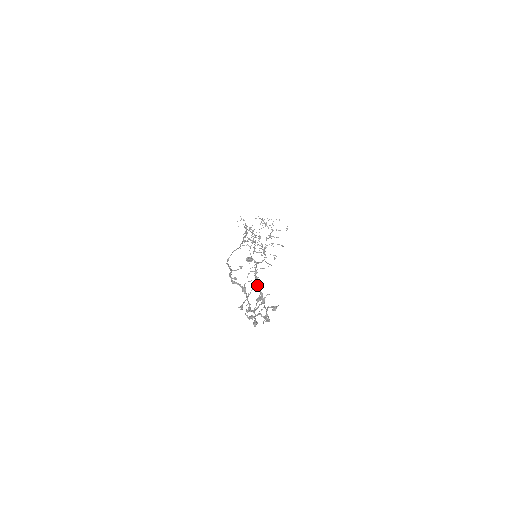
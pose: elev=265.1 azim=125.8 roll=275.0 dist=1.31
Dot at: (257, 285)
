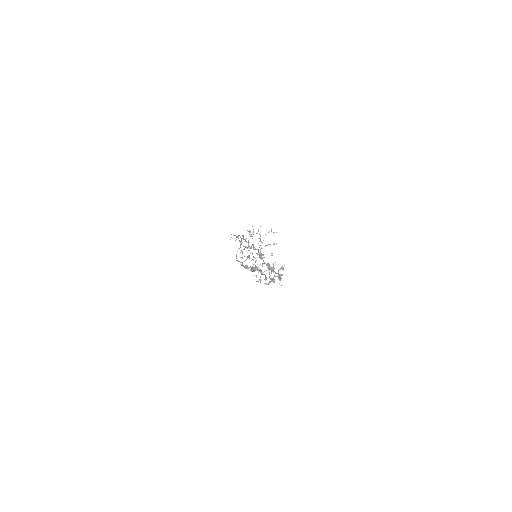
Dot at: (264, 263)
